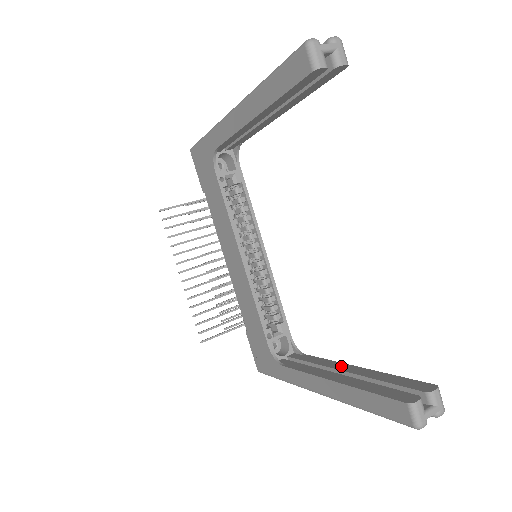
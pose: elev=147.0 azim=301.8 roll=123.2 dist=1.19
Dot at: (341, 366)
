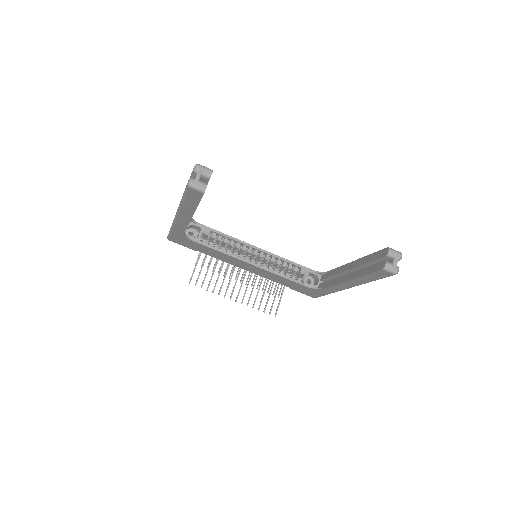
Dot at: (346, 267)
